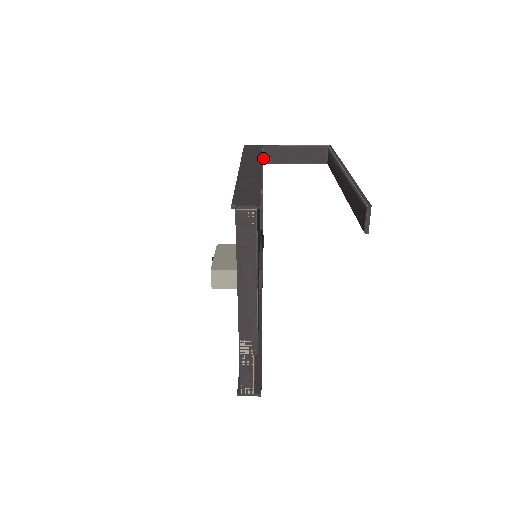
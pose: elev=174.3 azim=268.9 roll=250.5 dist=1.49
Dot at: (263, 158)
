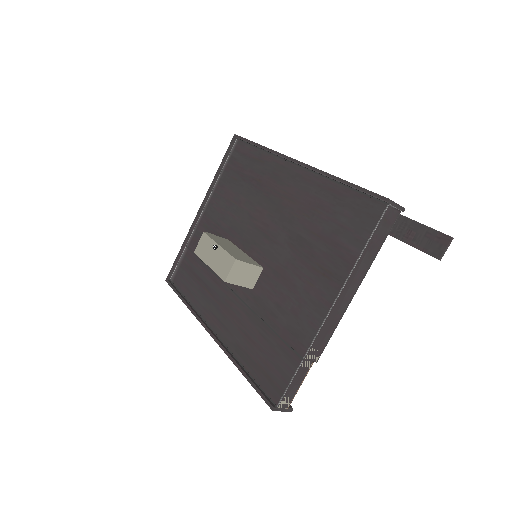
Dot at: occluded
